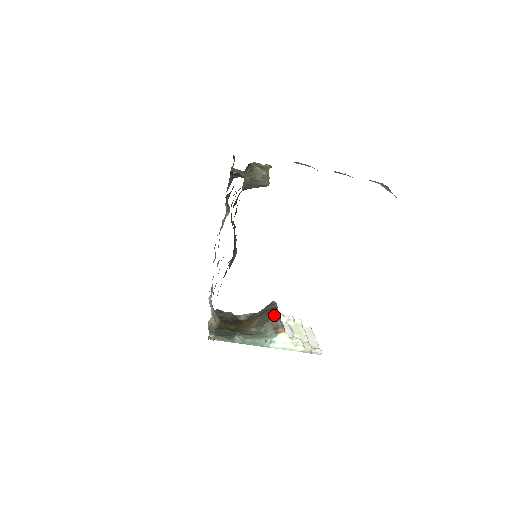
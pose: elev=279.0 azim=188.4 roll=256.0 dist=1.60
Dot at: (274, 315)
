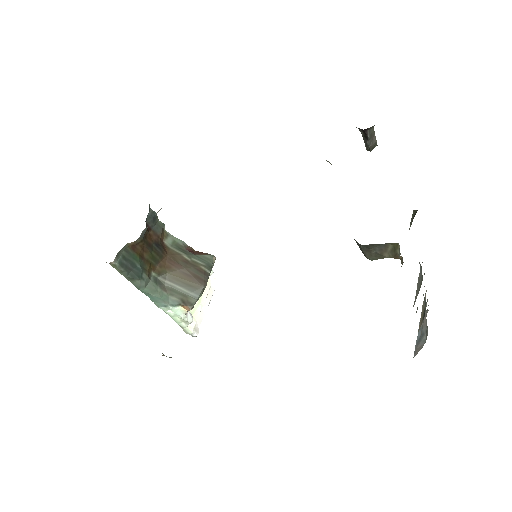
Dot at: (198, 289)
